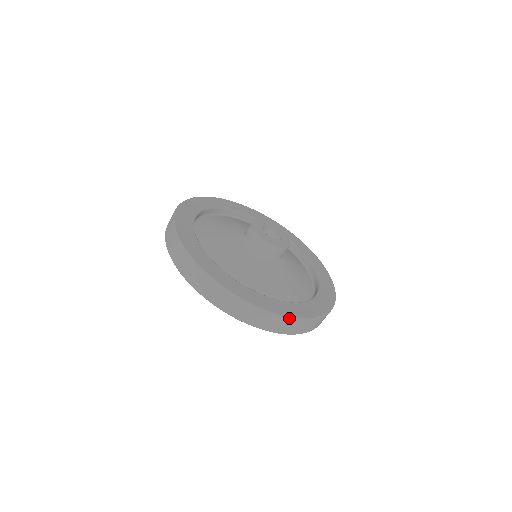
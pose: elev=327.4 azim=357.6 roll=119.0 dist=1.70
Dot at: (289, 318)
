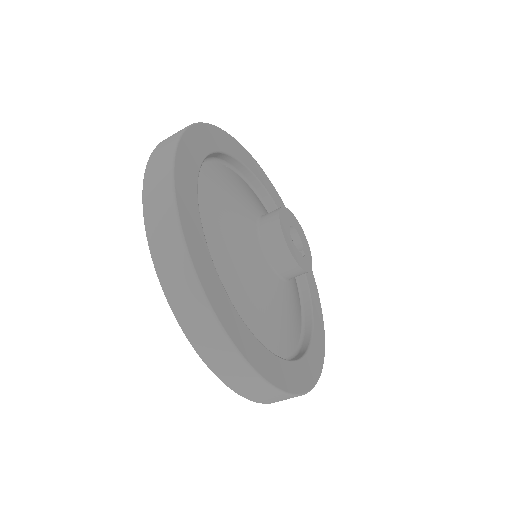
Dot at: (232, 345)
